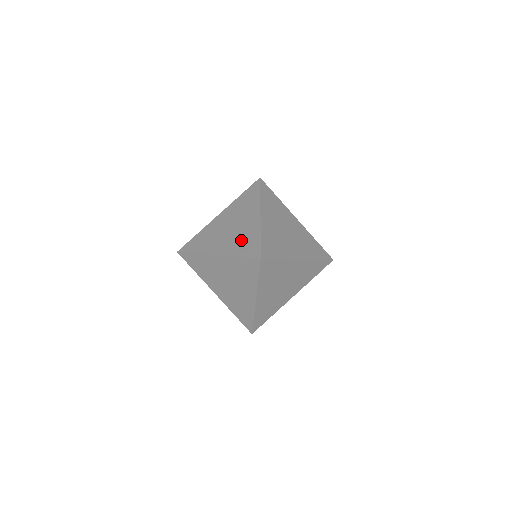
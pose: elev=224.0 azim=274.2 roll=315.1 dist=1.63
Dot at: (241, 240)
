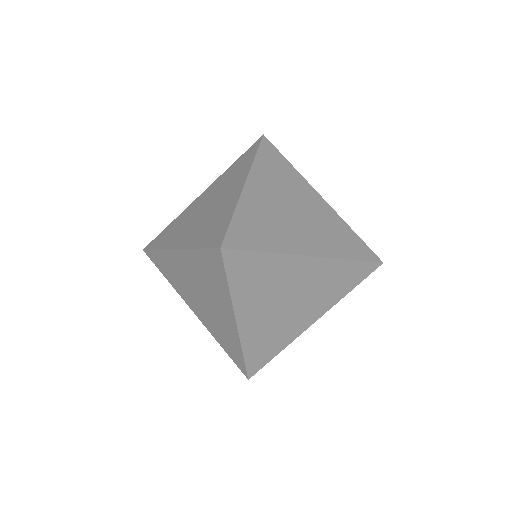
Dot at: (220, 333)
